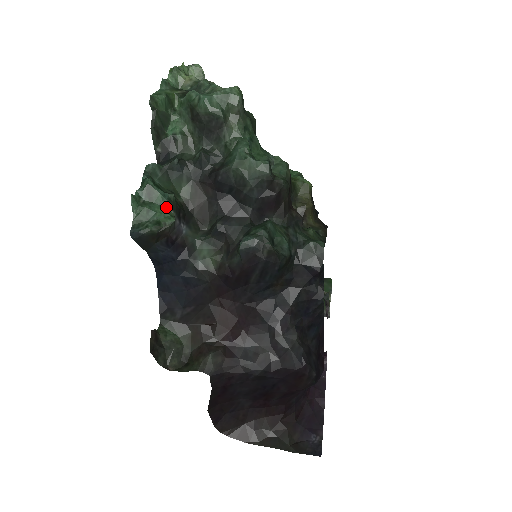
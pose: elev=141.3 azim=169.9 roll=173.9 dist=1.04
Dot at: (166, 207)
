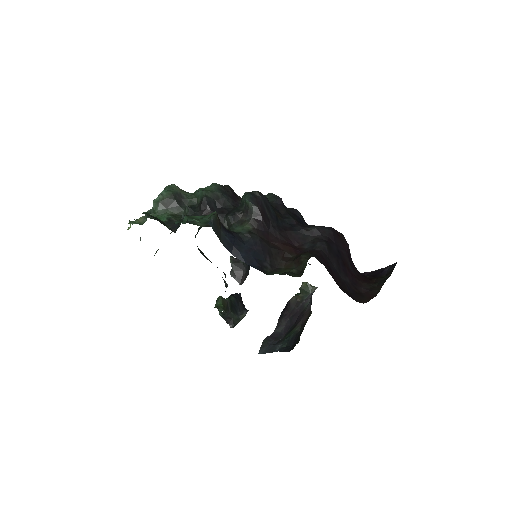
Dot at: (205, 216)
